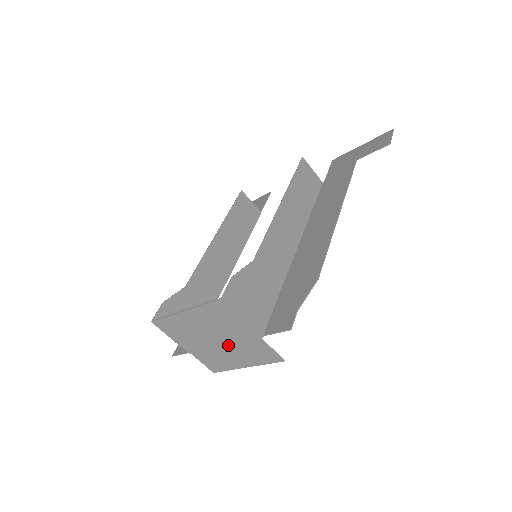
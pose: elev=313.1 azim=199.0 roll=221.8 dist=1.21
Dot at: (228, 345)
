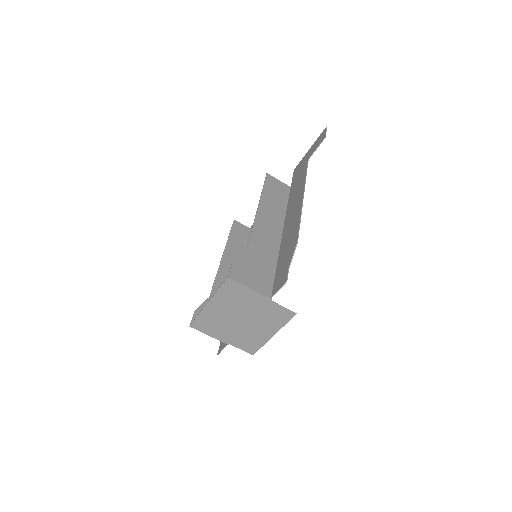
Dot at: (251, 320)
